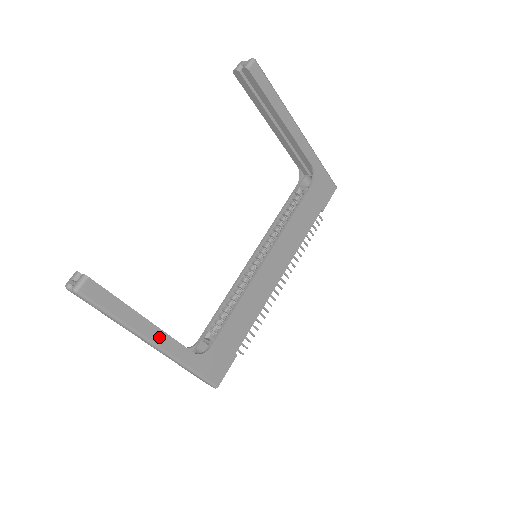
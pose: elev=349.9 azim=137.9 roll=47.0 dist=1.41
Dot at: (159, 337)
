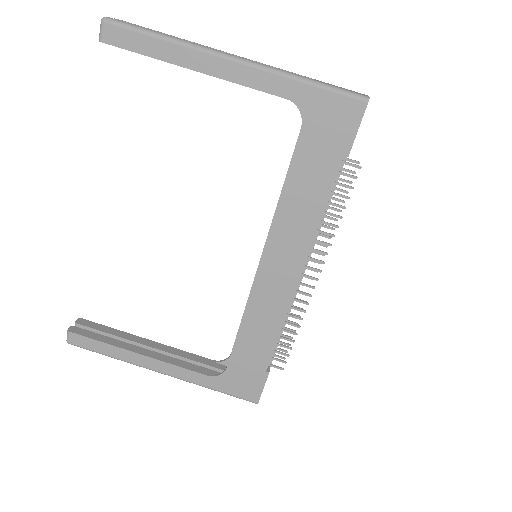
Dot at: (160, 366)
